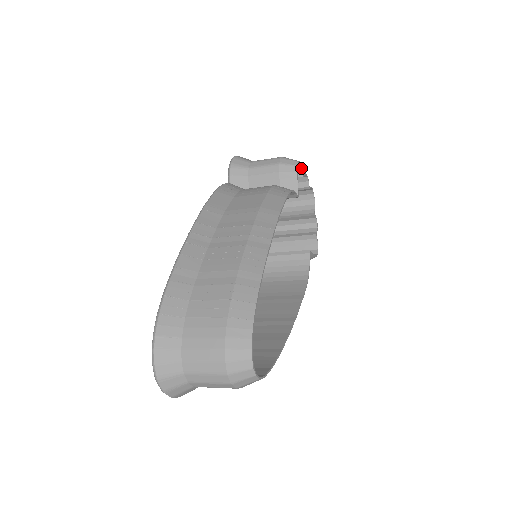
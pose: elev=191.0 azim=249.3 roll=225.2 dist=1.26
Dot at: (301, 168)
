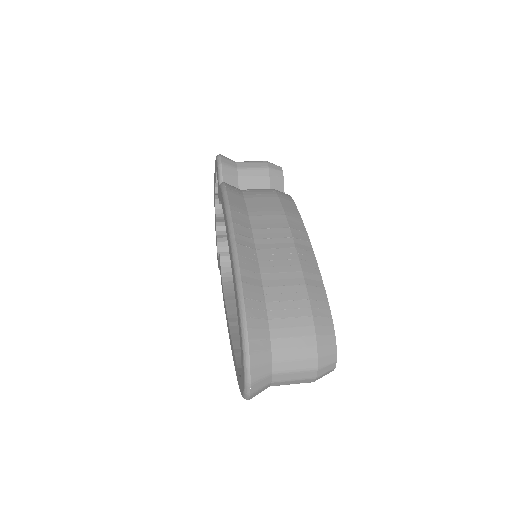
Dot at: occluded
